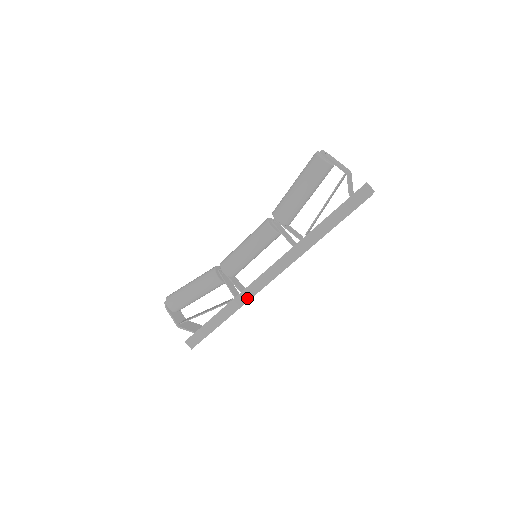
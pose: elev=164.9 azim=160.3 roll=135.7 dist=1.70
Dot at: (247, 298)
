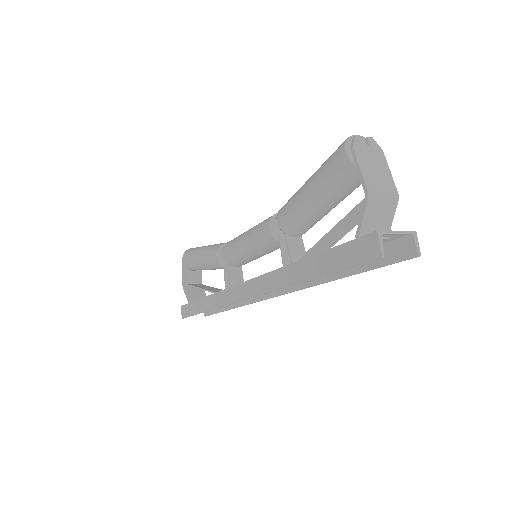
Dot at: (224, 301)
